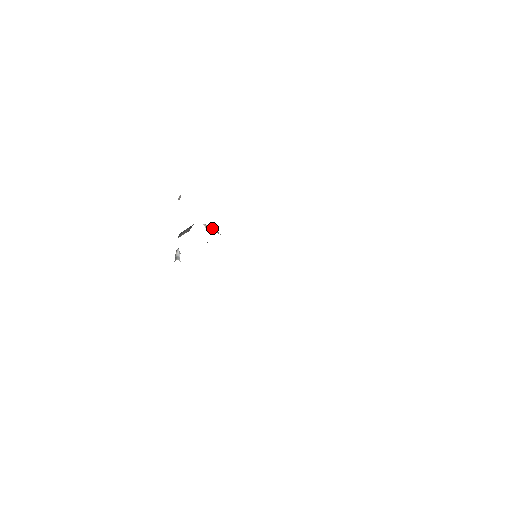
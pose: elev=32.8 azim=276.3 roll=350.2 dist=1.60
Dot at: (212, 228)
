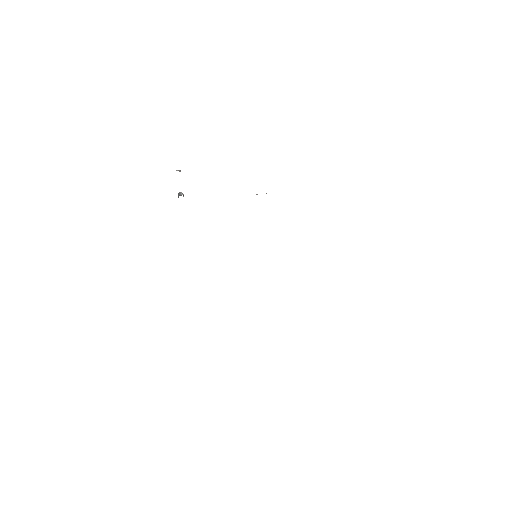
Dot at: occluded
